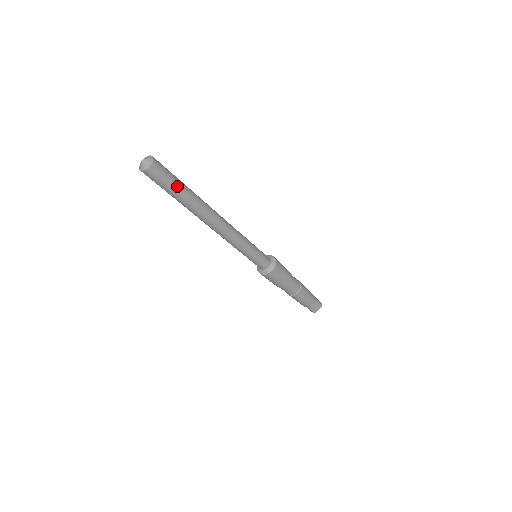
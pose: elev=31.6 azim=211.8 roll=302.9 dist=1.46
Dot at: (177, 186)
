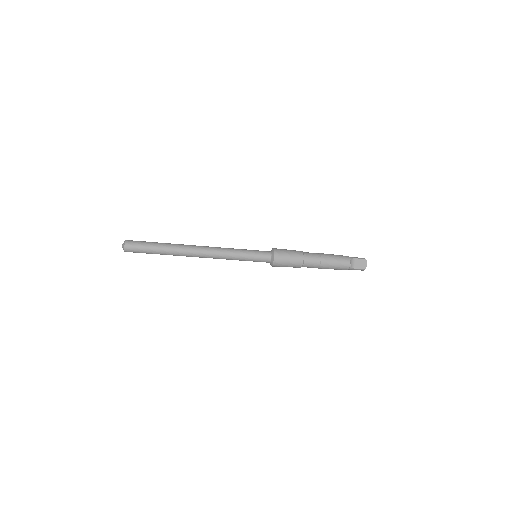
Dot at: (150, 246)
